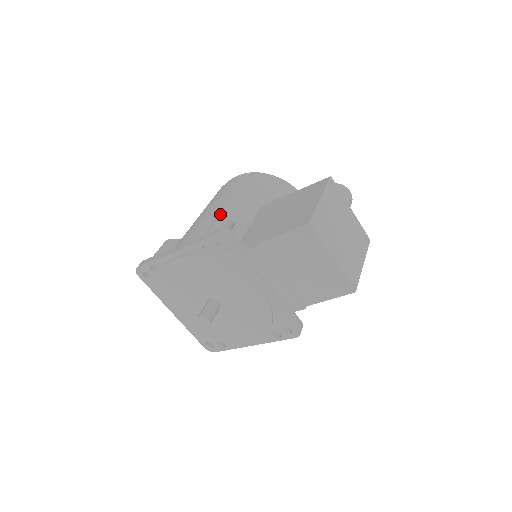
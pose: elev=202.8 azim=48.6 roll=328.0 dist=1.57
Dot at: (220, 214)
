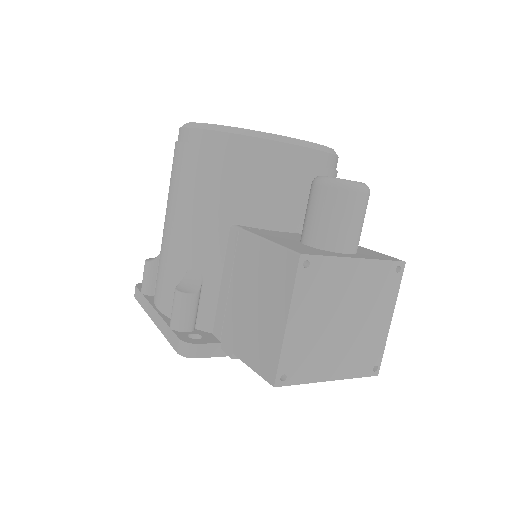
Dot at: (181, 254)
